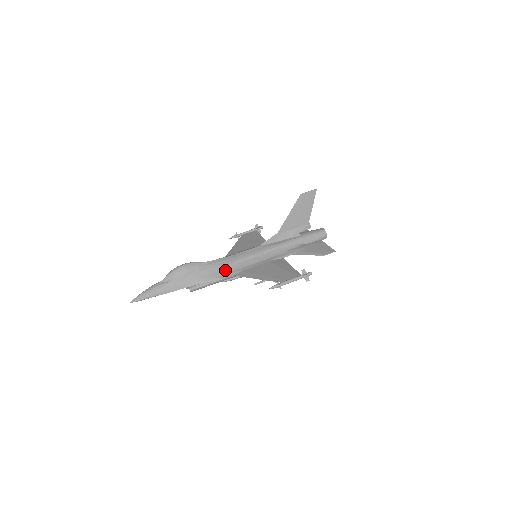
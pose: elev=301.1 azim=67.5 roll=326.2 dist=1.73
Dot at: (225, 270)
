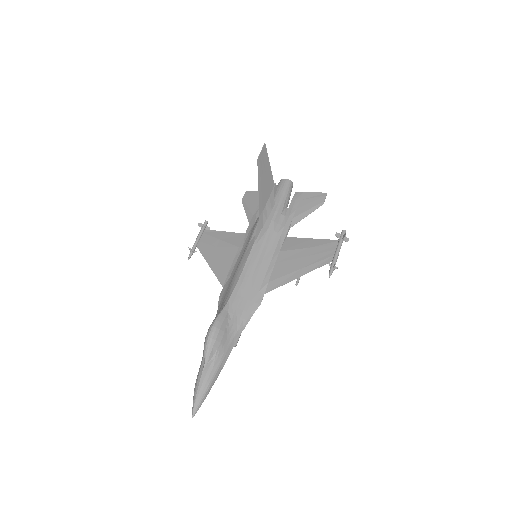
Dot at: (252, 296)
